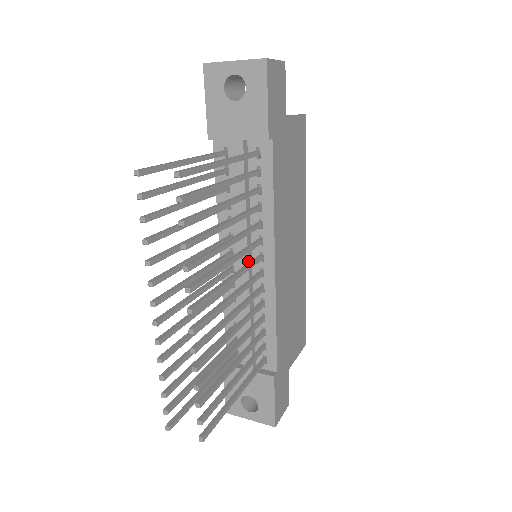
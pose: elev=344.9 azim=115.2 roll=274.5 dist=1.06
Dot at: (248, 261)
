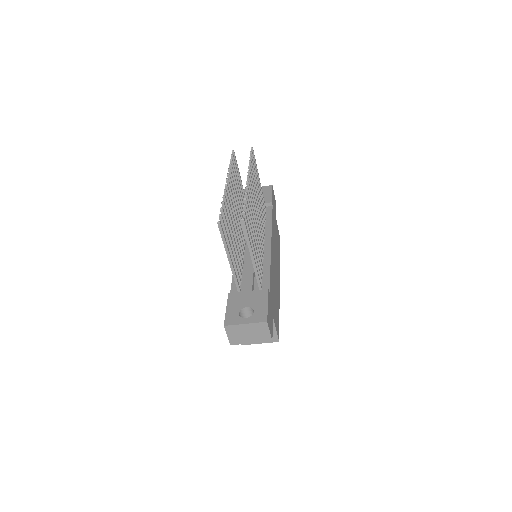
Dot at: occluded
